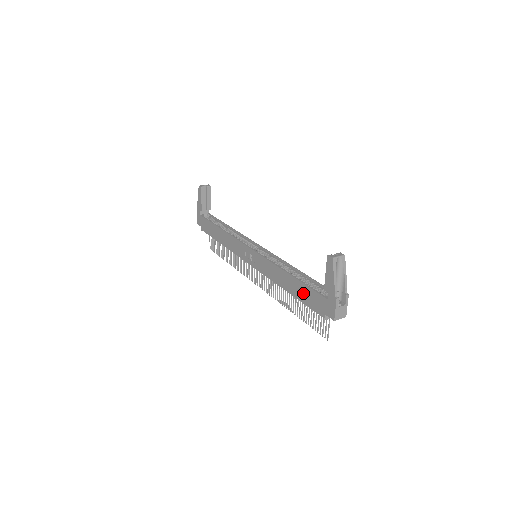
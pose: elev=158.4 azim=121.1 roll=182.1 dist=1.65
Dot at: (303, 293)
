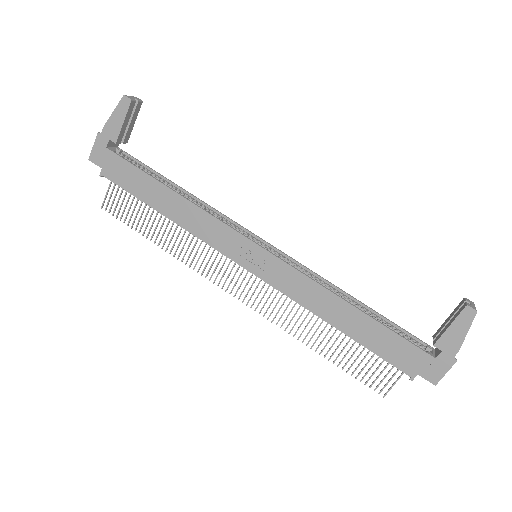
Dot at: (379, 339)
